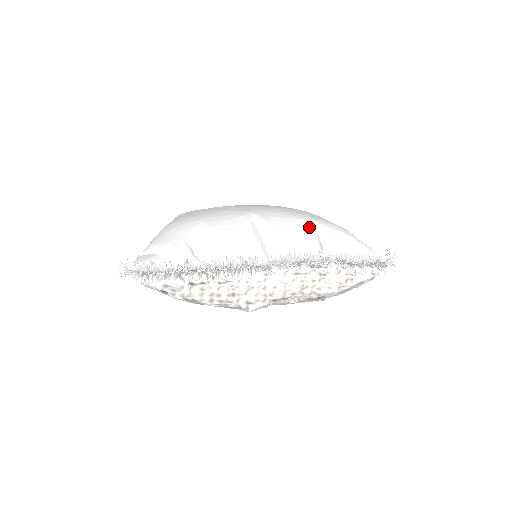
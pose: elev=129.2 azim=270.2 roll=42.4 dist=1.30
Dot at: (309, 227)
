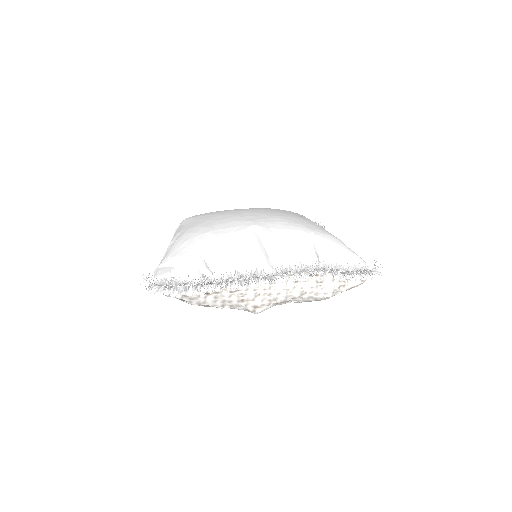
Dot at: (307, 238)
